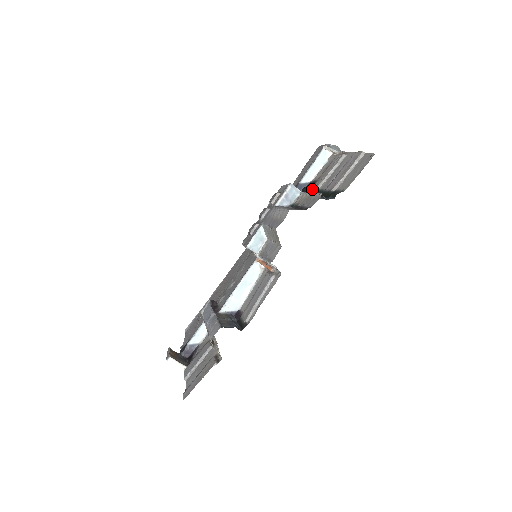
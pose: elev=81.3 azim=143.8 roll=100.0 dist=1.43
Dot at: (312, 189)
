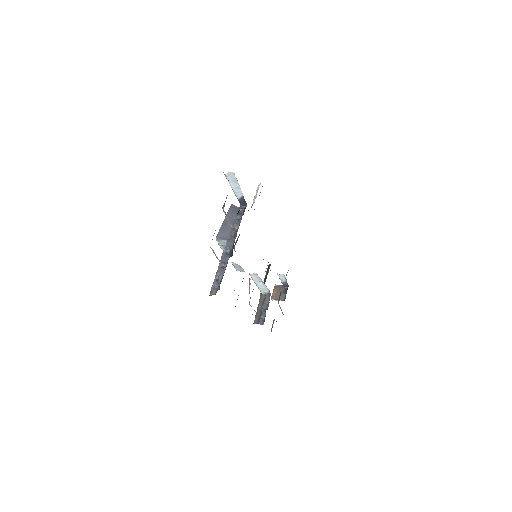
Dot at: occluded
